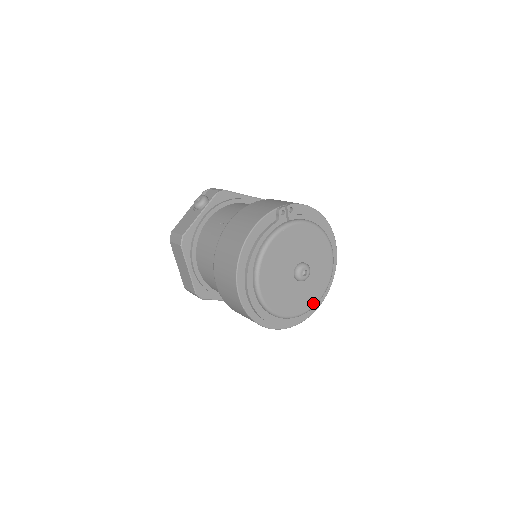
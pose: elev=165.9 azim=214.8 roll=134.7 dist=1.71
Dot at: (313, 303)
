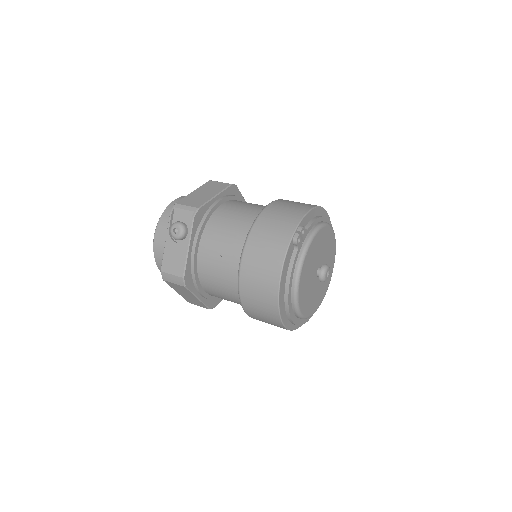
Dot at: (329, 281)
